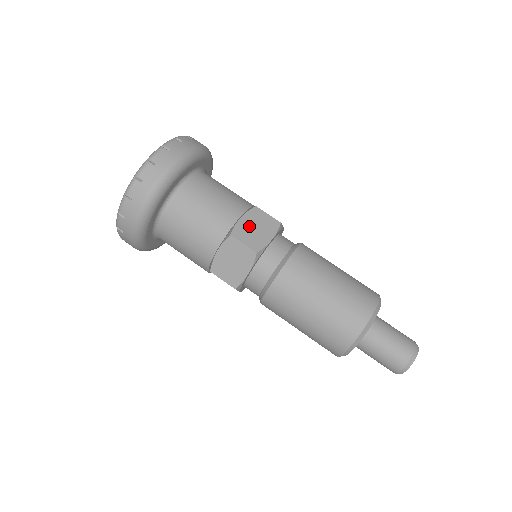
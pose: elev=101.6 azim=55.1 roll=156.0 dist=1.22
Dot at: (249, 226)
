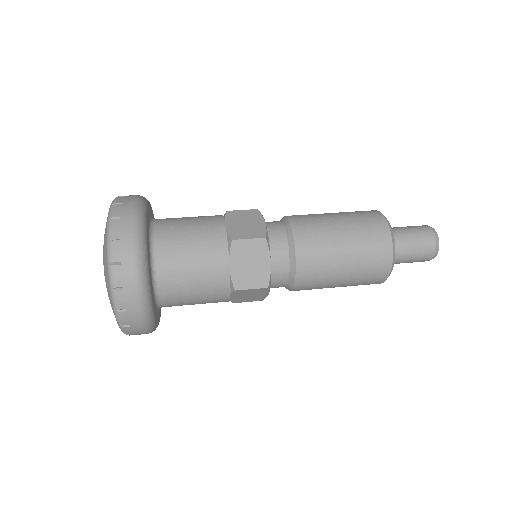
Dot at: occluded
